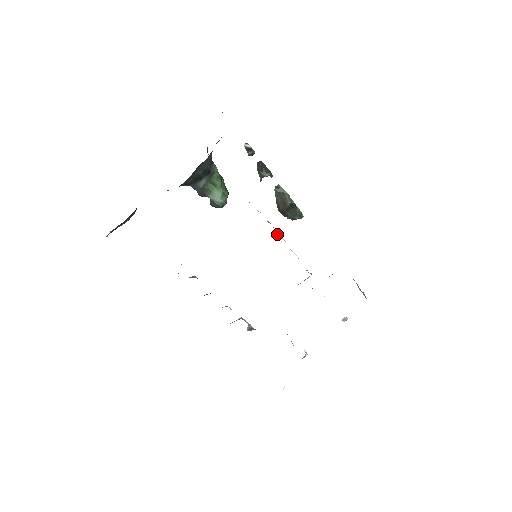
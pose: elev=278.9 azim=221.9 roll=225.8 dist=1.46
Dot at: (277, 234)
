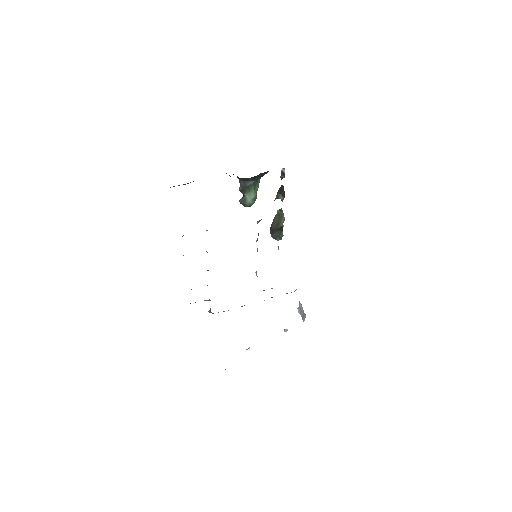
Dot at: occluded
